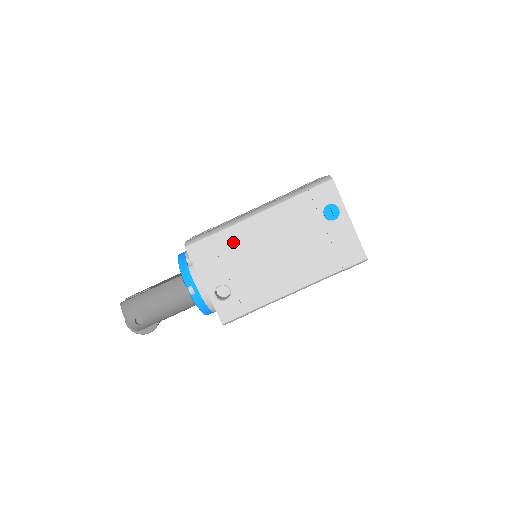
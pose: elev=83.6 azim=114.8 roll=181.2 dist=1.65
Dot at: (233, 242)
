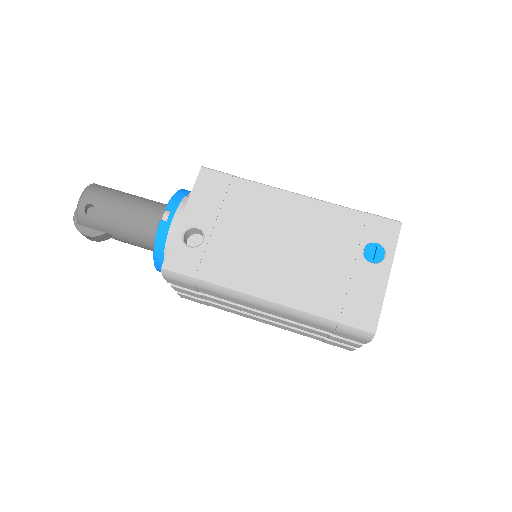
Dot at: (250, 199)
